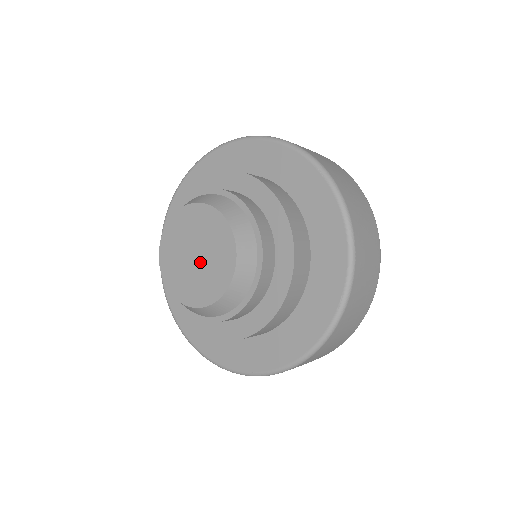
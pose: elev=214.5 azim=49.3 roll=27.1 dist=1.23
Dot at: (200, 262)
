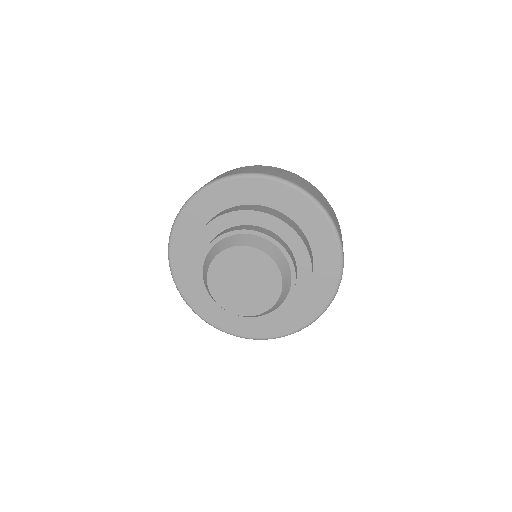
Dot at: (251, 285)
